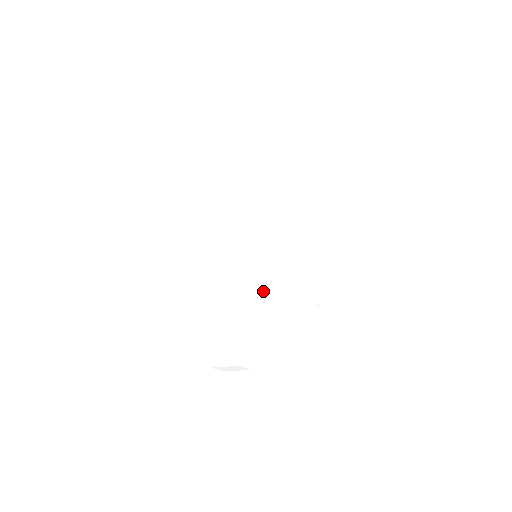
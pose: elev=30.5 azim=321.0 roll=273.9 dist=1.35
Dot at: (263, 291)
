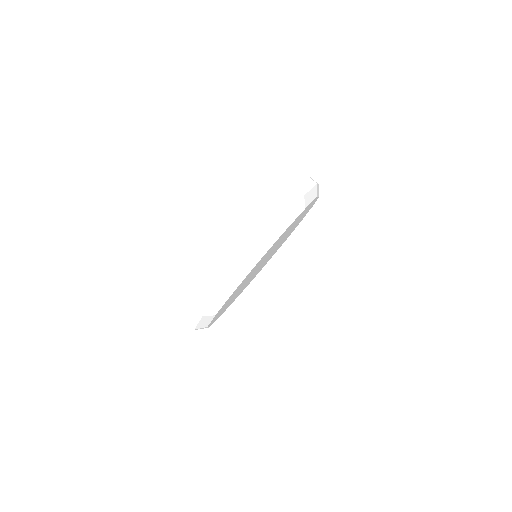
Dot at: occluded
